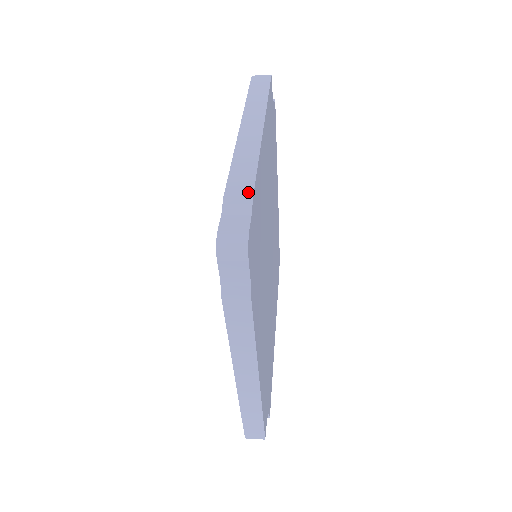
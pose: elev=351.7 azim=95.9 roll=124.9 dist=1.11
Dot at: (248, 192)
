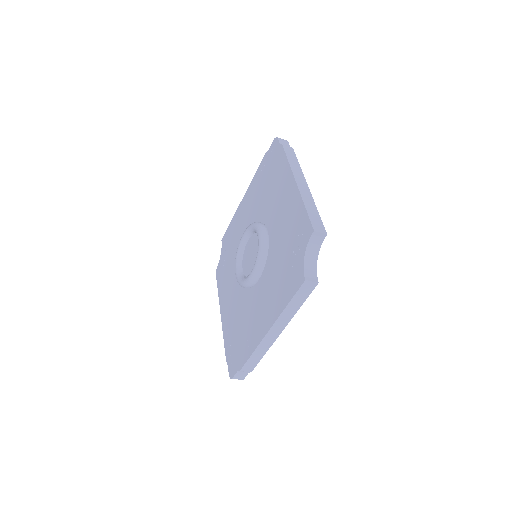
Dot at: occluded
